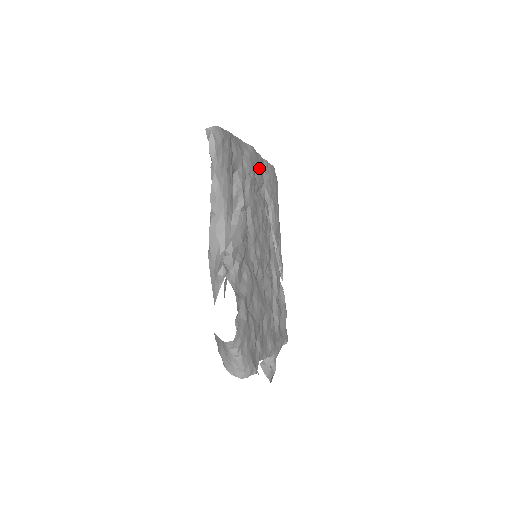
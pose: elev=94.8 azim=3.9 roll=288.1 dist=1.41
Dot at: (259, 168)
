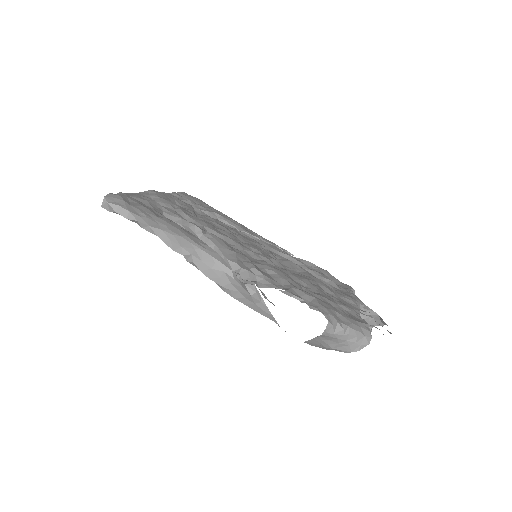
Dot at: (175, 199)
